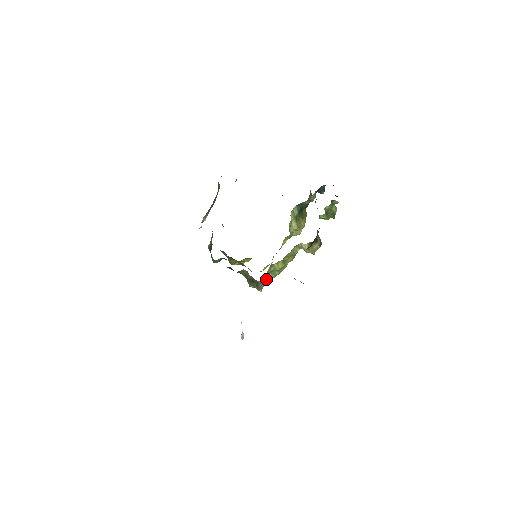
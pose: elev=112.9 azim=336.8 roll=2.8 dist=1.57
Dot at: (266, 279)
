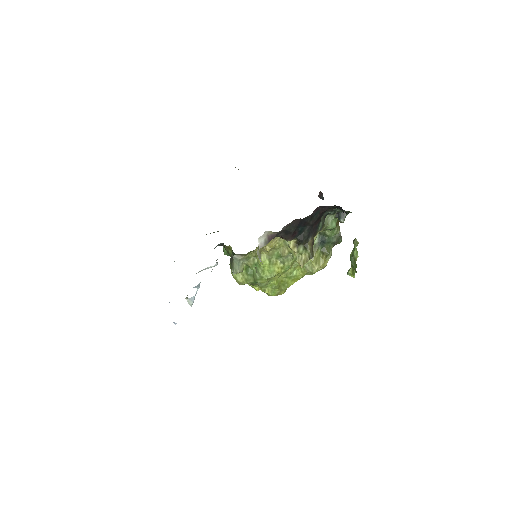
Dot at: (251, 279)
